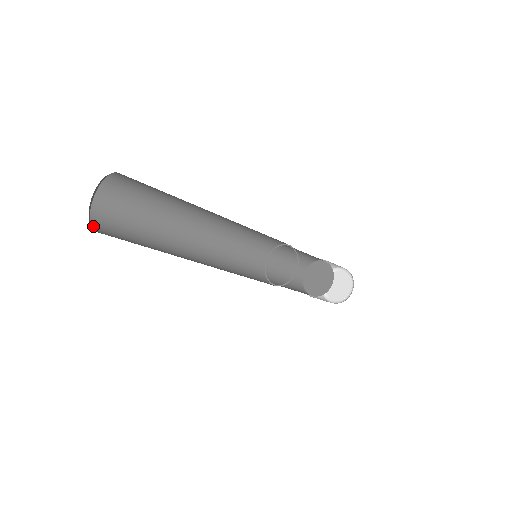
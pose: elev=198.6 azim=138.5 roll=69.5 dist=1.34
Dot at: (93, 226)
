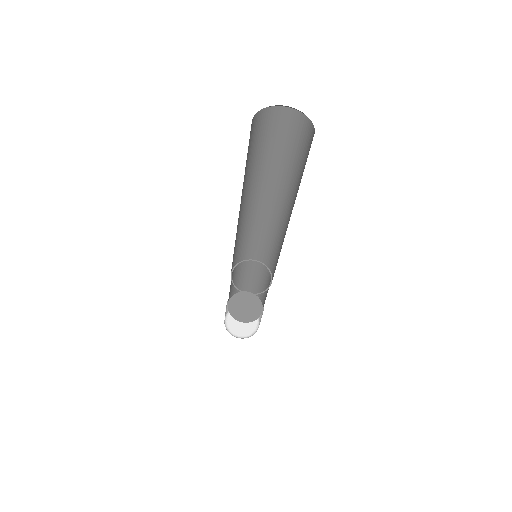
Dot at: occluded
